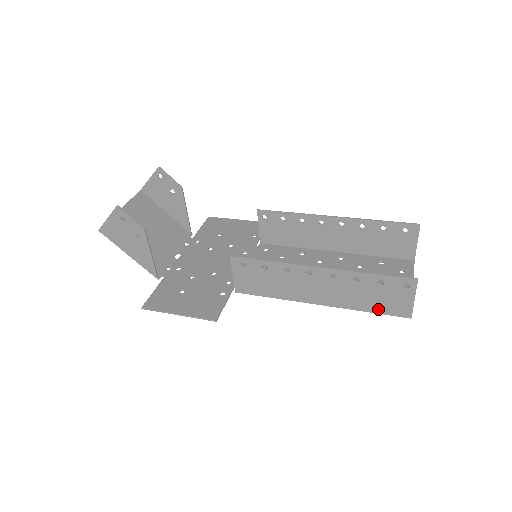
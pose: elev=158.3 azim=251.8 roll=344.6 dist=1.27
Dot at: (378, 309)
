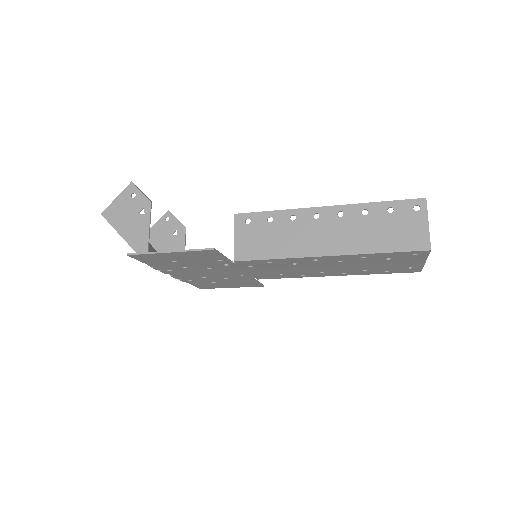
Dot at: (393, 246)
